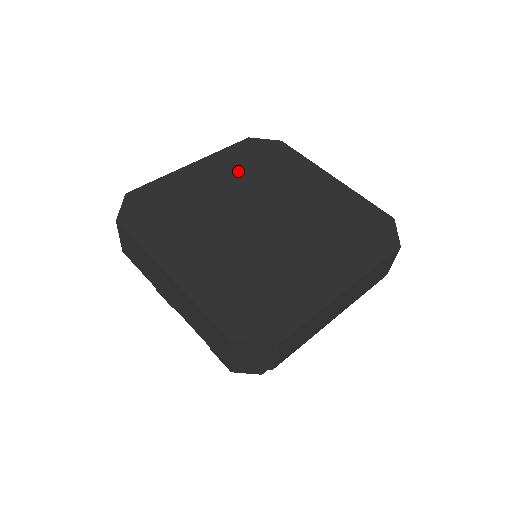
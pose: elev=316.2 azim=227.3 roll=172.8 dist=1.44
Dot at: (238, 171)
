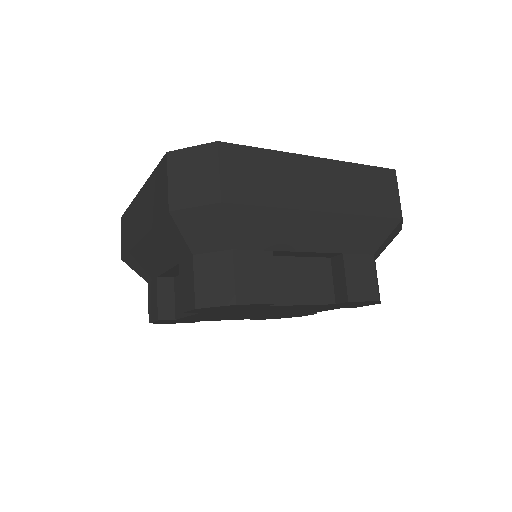
Dot at: occluded
